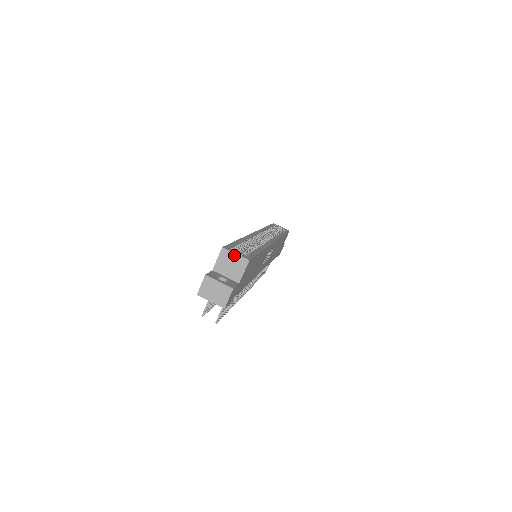
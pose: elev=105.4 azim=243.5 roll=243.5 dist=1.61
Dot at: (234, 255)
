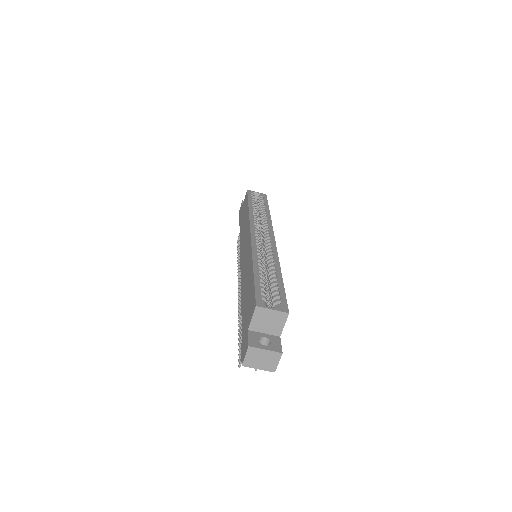
Dot at: (271, 311)
